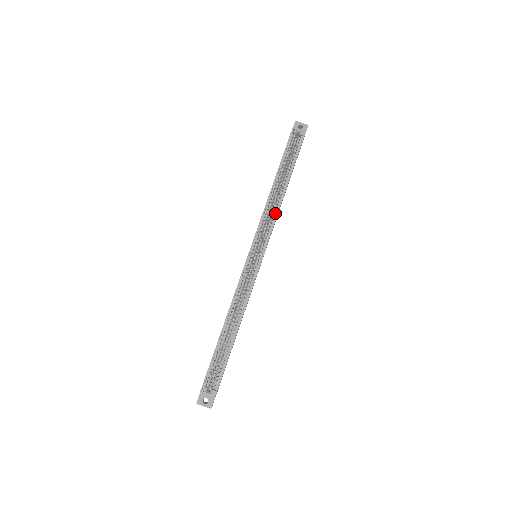
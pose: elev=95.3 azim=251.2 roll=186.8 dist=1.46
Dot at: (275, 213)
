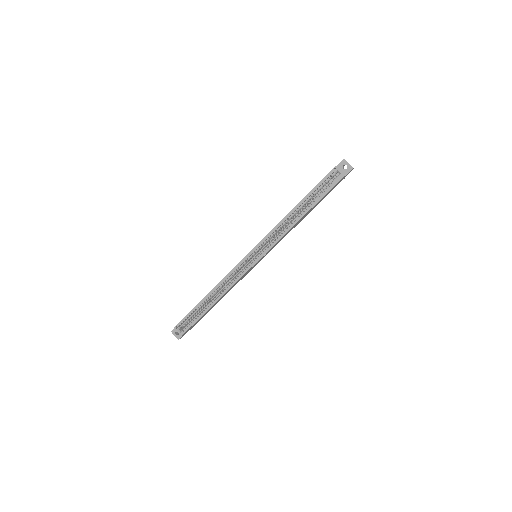
Dot at: (282, 233)
